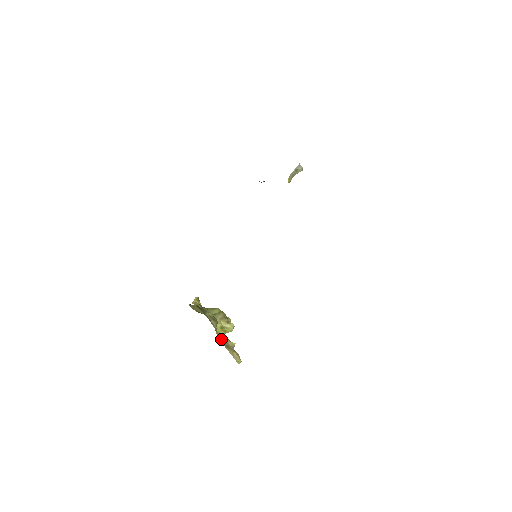
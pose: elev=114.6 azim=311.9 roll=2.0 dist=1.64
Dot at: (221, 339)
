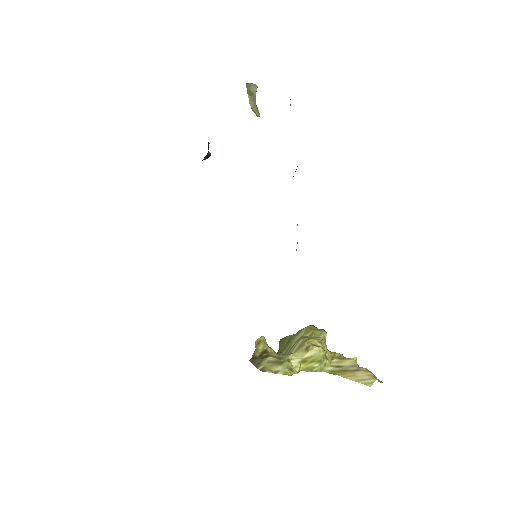
Dot at: (325, 368)
